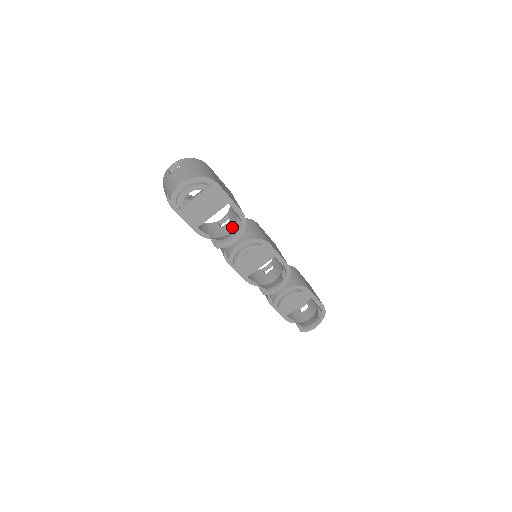
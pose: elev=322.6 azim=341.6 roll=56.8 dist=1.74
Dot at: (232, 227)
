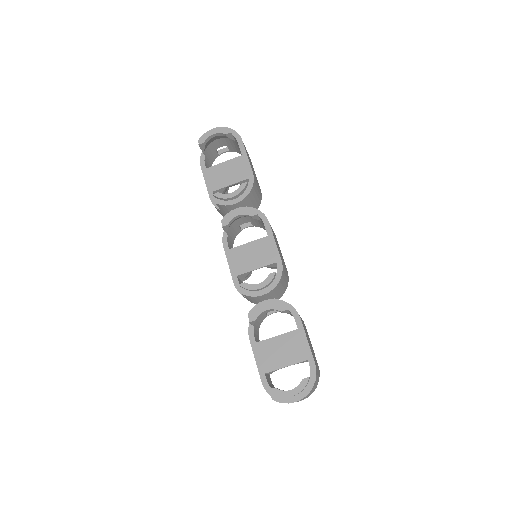
Dot at: occluded
